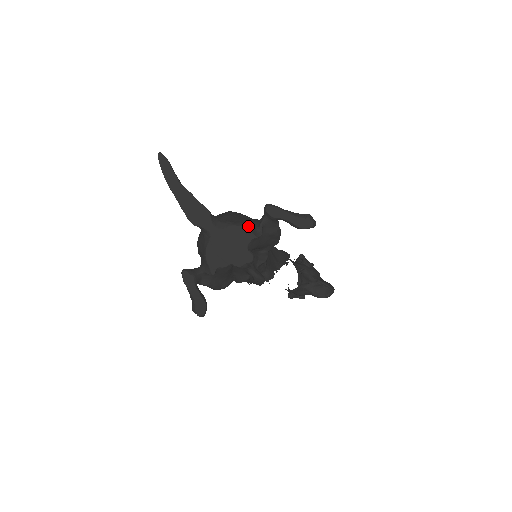
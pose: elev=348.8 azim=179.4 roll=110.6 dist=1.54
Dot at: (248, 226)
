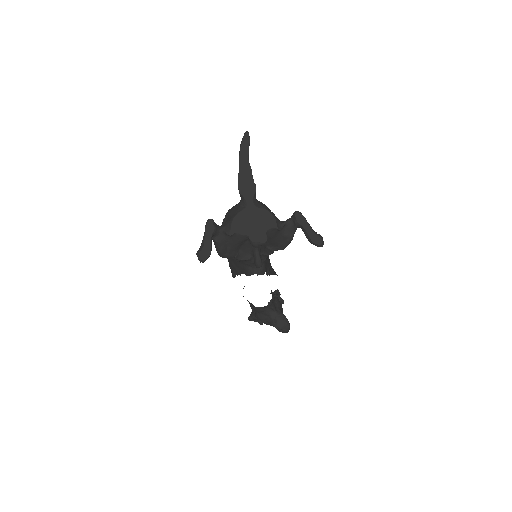
Dot at: (276, 217)
